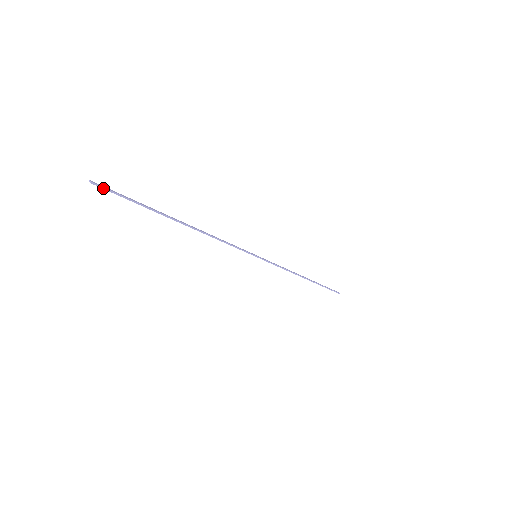
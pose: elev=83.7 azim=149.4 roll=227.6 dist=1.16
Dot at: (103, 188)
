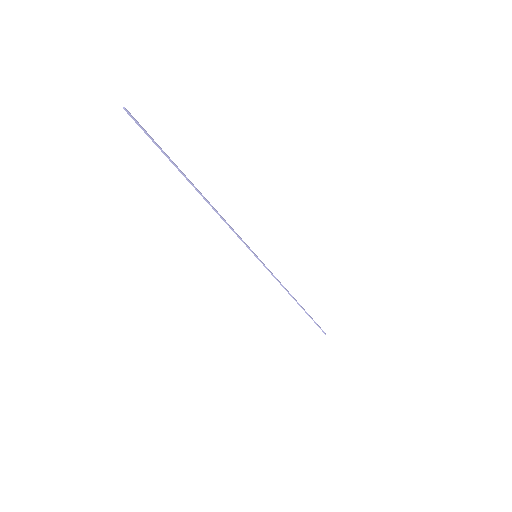
Dot at: (134, 120)
